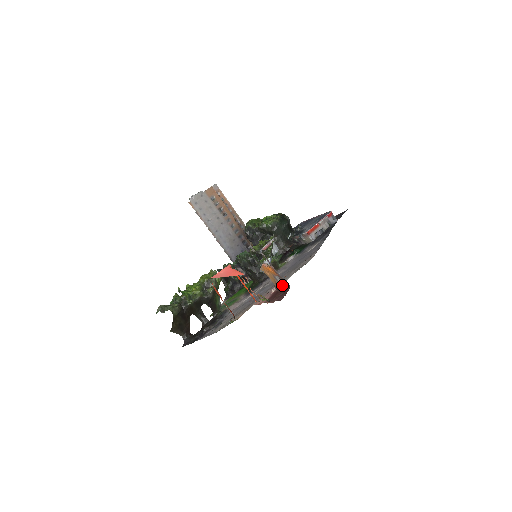
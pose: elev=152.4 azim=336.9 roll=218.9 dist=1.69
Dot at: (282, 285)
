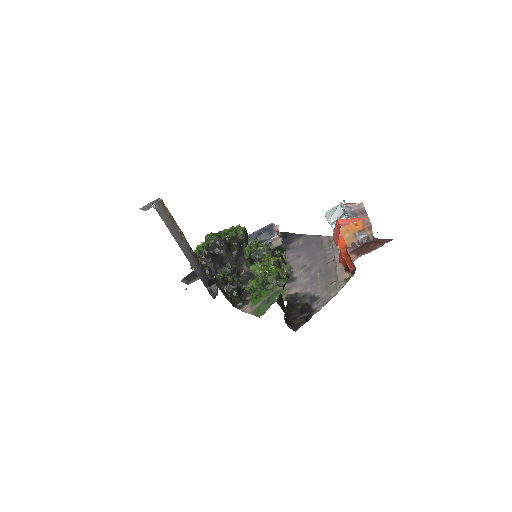
Dot at: (361, 241)
